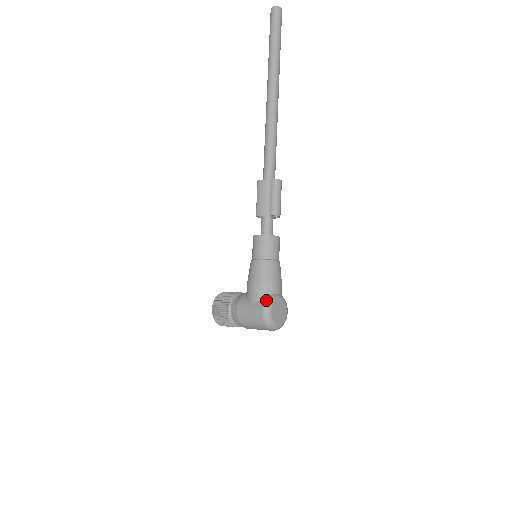
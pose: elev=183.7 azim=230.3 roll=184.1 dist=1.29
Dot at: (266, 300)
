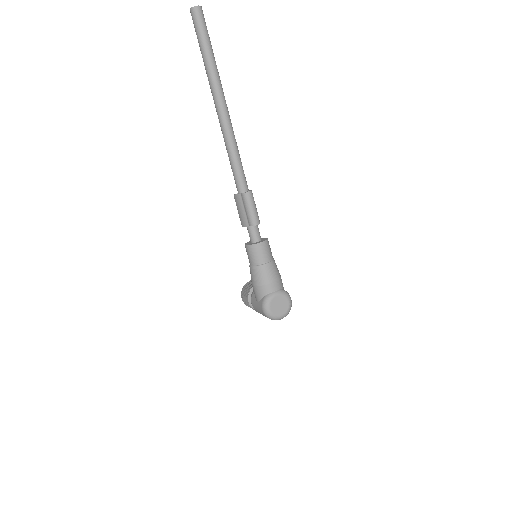
Dot at: (263, 301)
